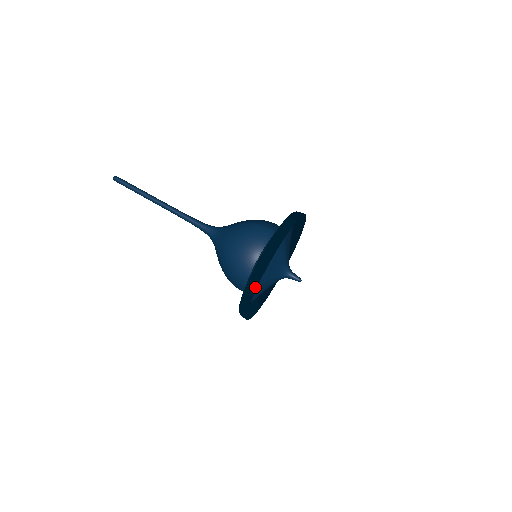
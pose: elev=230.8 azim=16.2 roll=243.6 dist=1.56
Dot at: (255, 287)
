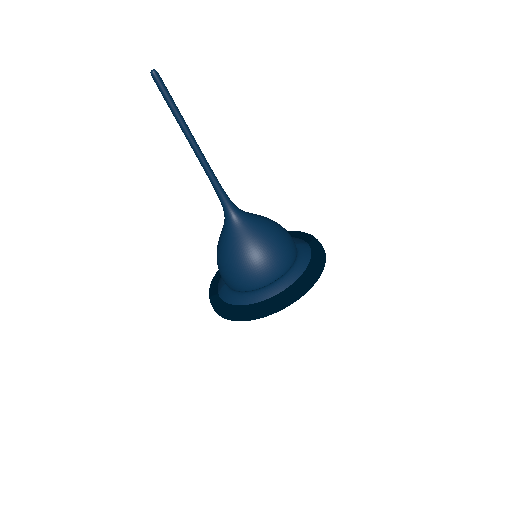
Dot at: (299, 297)
